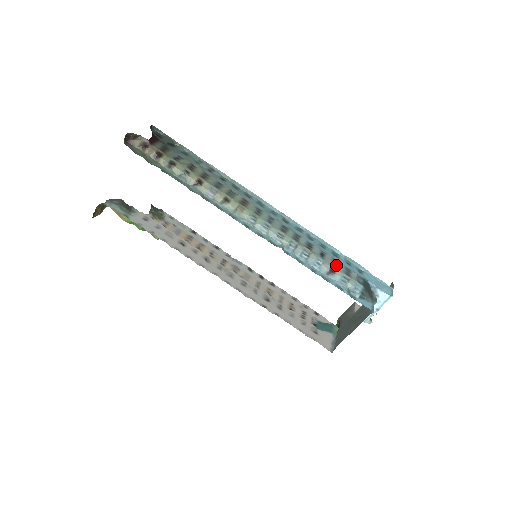
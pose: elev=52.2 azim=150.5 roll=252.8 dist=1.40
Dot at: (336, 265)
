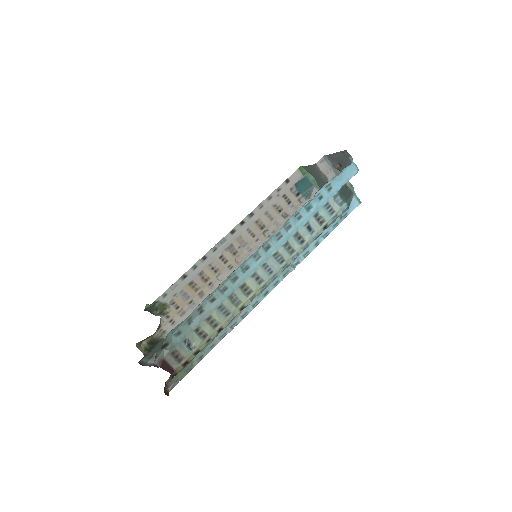
Dot at: (321, 219)
